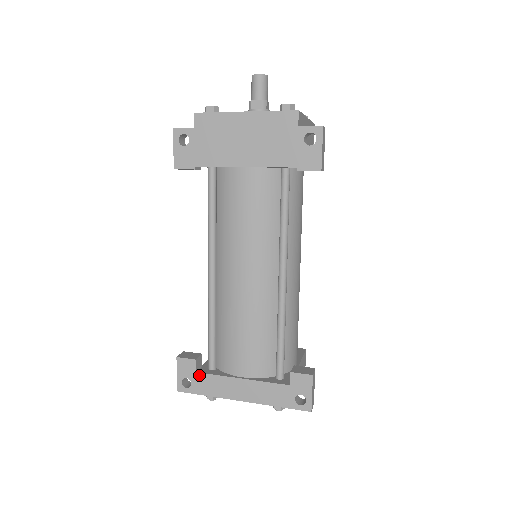
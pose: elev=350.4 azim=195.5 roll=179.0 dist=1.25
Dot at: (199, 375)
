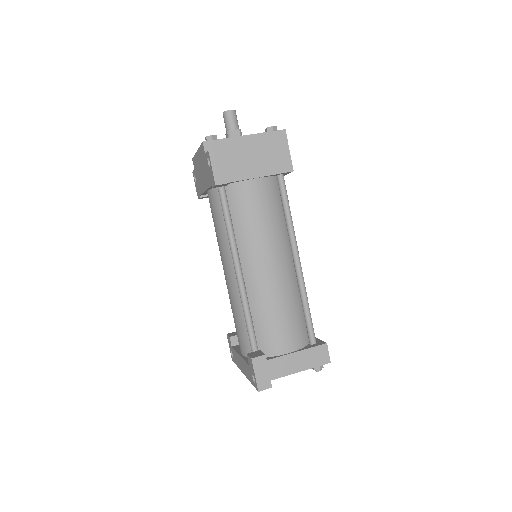
Dot at: (232, 349)
